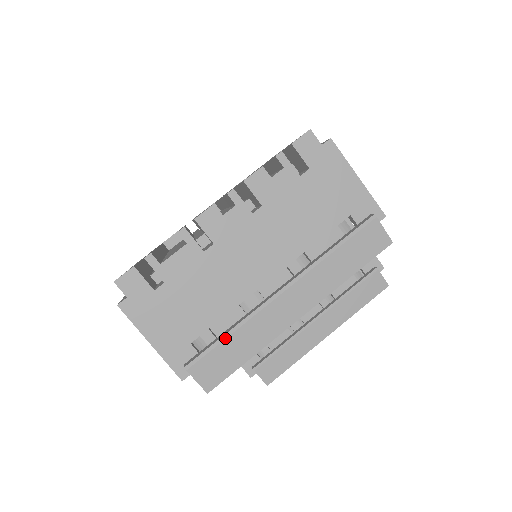
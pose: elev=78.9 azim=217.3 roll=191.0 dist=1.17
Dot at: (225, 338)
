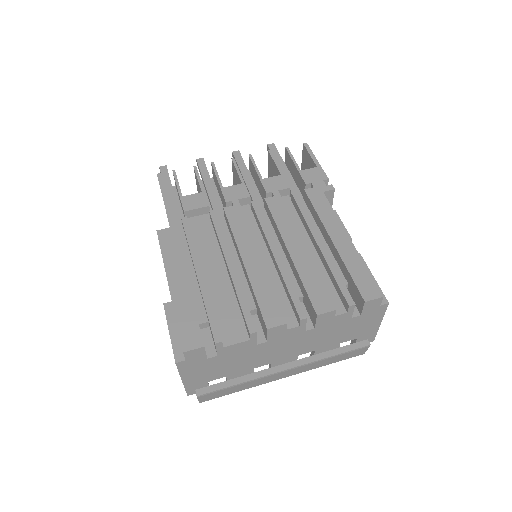
Dot at: (234, 386)
